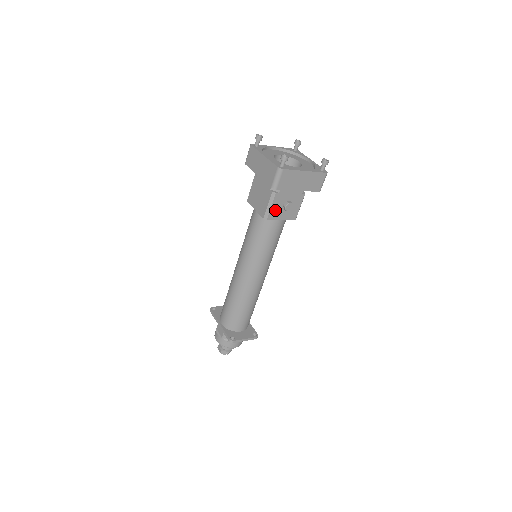
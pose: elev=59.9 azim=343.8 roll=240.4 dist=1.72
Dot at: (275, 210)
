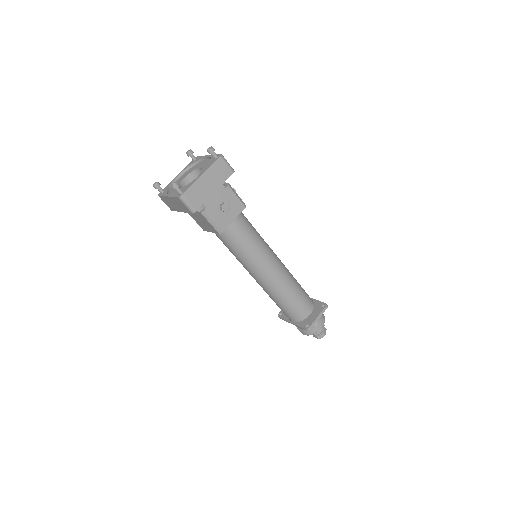
Dot at: (219, 220)
